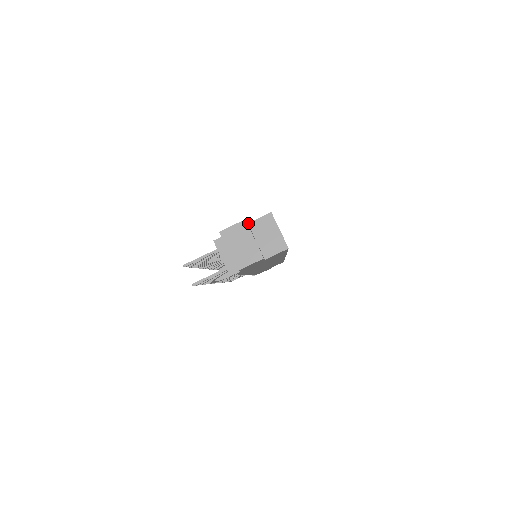
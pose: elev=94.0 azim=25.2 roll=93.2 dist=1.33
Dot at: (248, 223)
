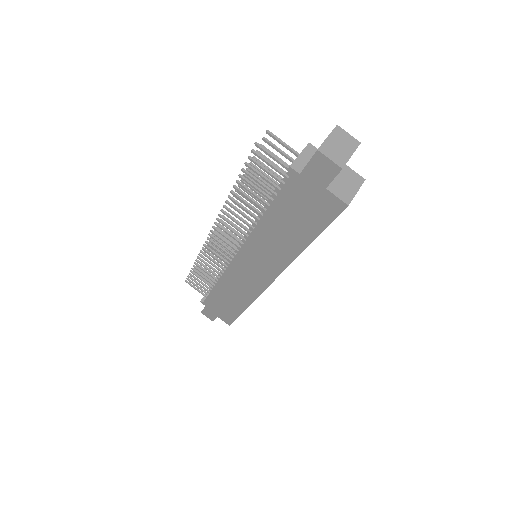
Dot at: occluded
